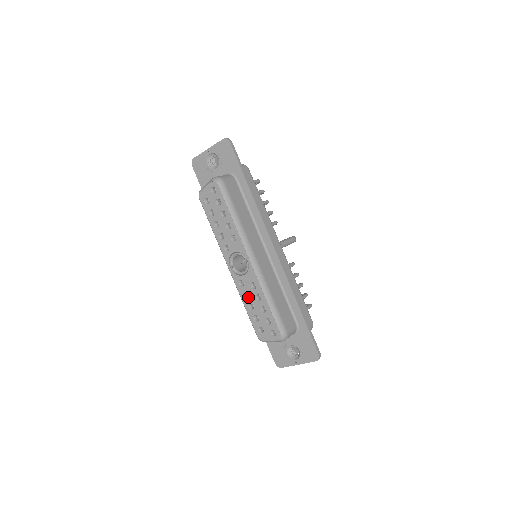
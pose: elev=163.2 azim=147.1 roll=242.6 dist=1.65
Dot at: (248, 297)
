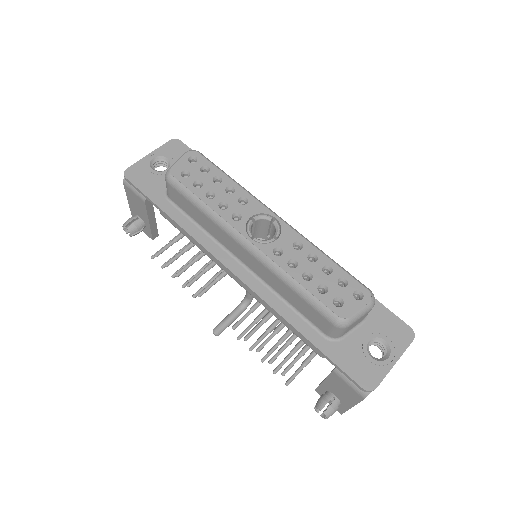
Dot at: (297, 265)
